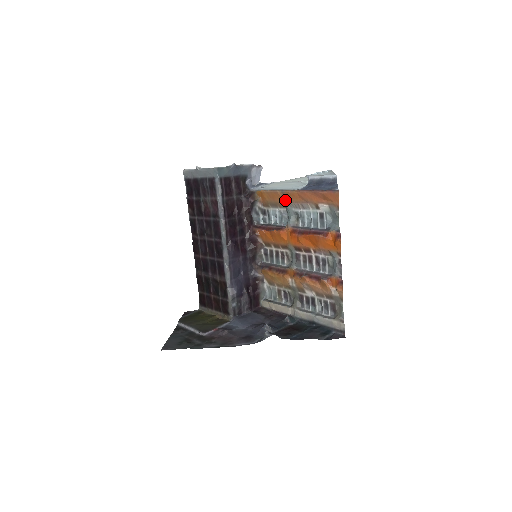
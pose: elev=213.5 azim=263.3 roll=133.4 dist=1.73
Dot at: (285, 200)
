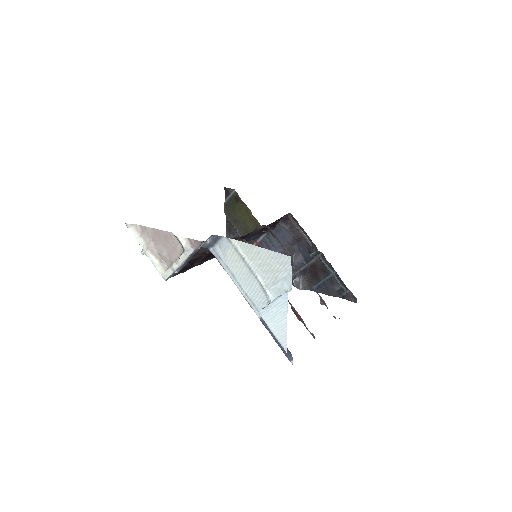
Dot at: occluded
